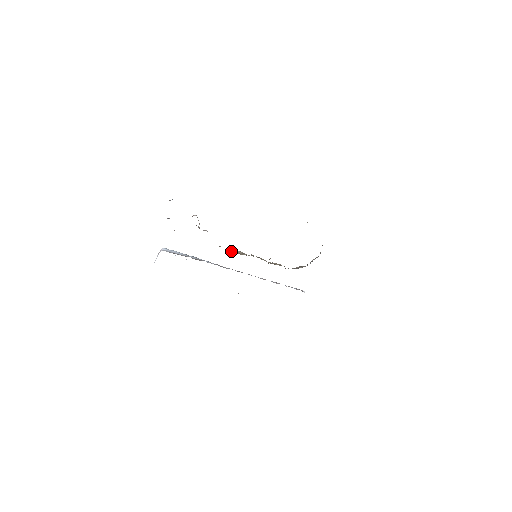
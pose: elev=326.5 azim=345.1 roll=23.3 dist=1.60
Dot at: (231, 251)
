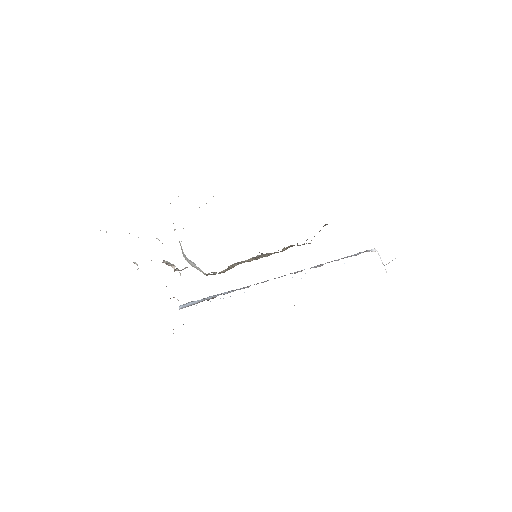
Dot at: (220, 273)
